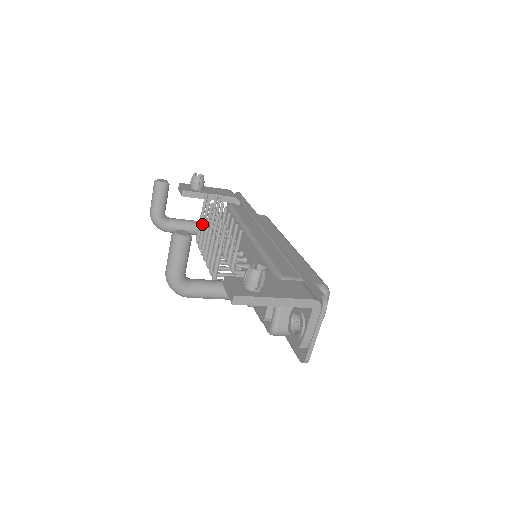
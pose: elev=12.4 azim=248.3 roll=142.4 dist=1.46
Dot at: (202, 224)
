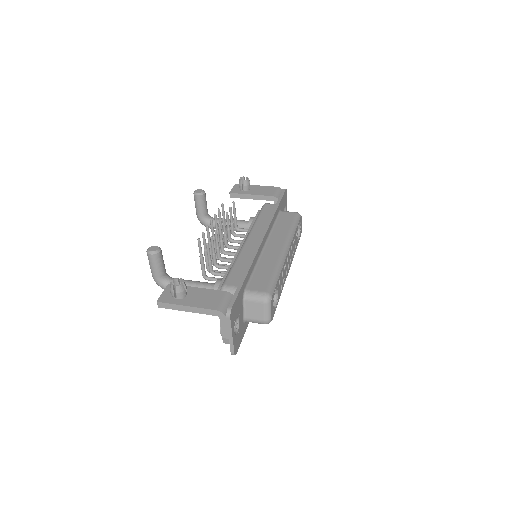
Dot at: occluded
